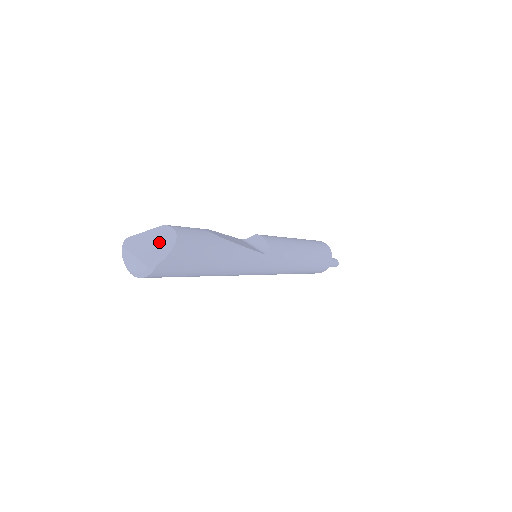
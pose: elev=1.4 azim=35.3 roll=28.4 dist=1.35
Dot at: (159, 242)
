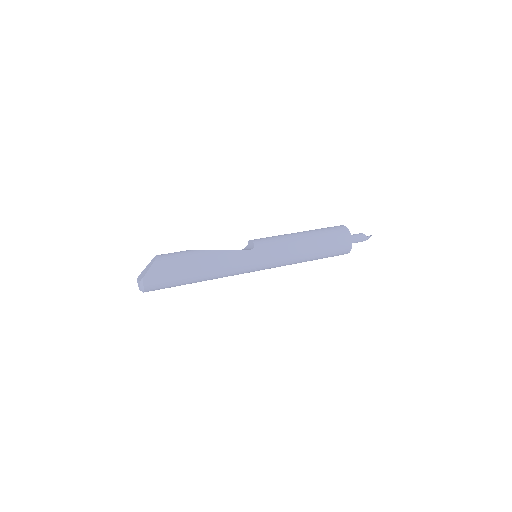
Dot at: (149, 266)
